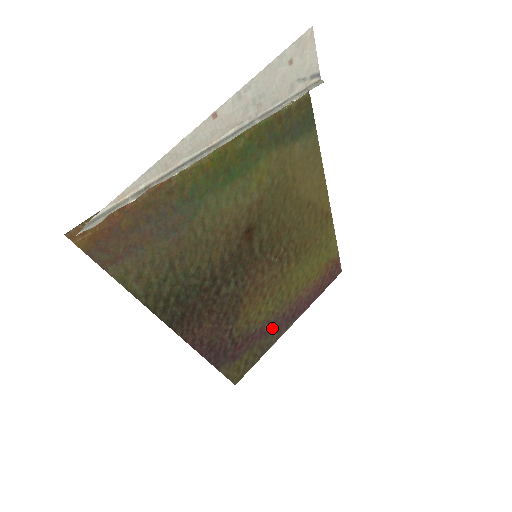
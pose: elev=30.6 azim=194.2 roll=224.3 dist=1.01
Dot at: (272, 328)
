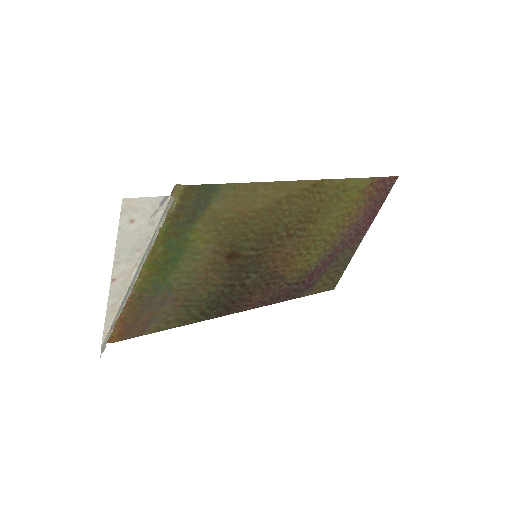
Dot at: (337, 253)
